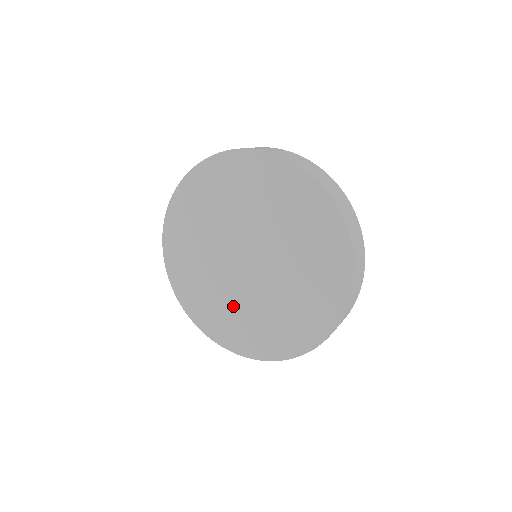
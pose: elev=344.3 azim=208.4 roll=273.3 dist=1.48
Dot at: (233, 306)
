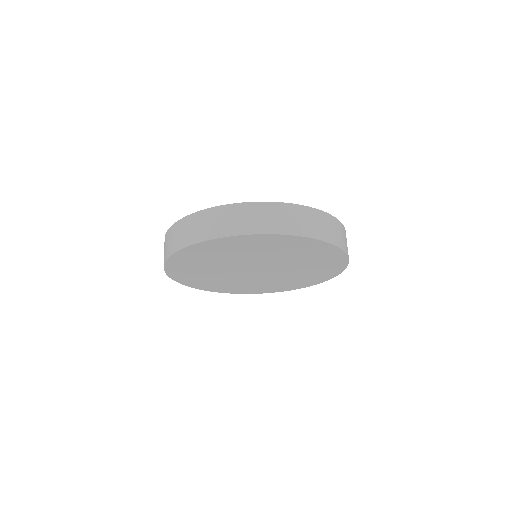
Dot at: (223, 280)
